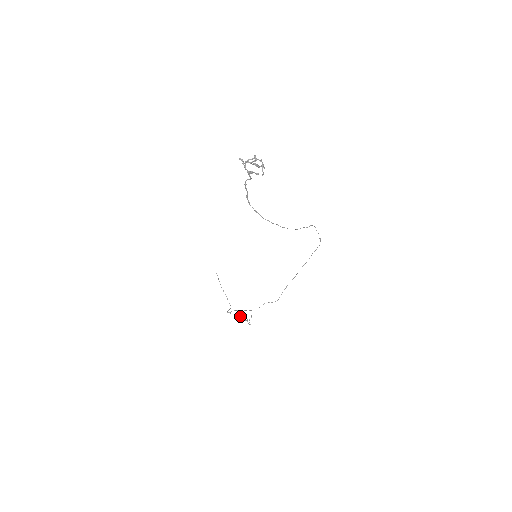
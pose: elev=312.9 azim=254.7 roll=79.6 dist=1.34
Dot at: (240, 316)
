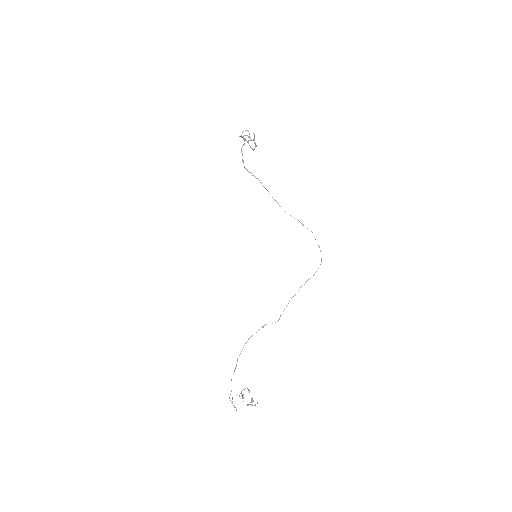
Dot at: (242, 390)
